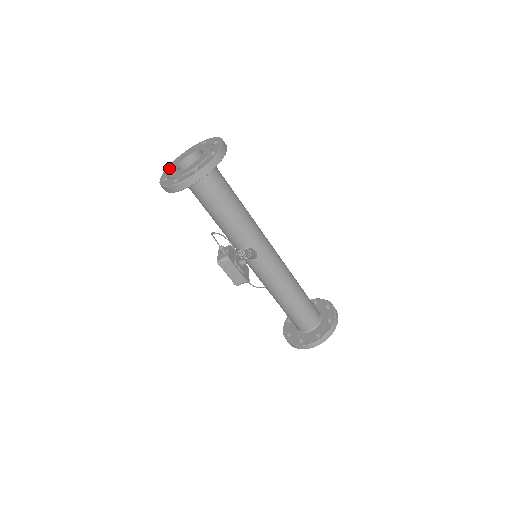
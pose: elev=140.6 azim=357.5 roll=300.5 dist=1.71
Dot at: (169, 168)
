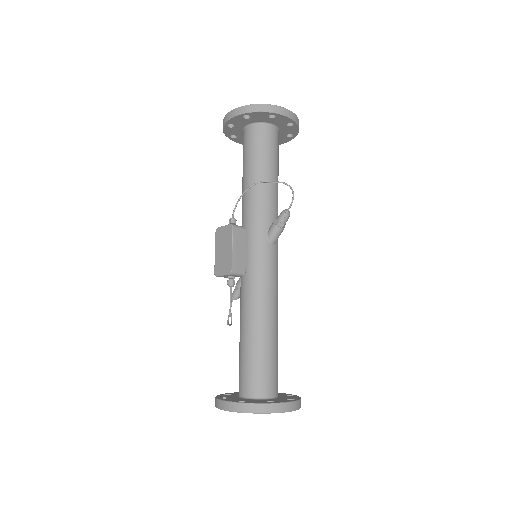
Dot at: occluded
